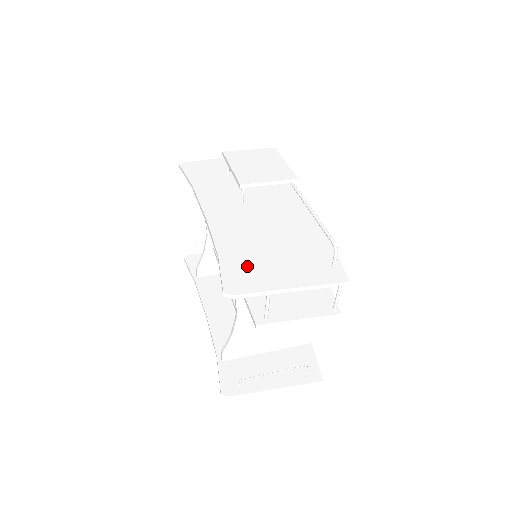
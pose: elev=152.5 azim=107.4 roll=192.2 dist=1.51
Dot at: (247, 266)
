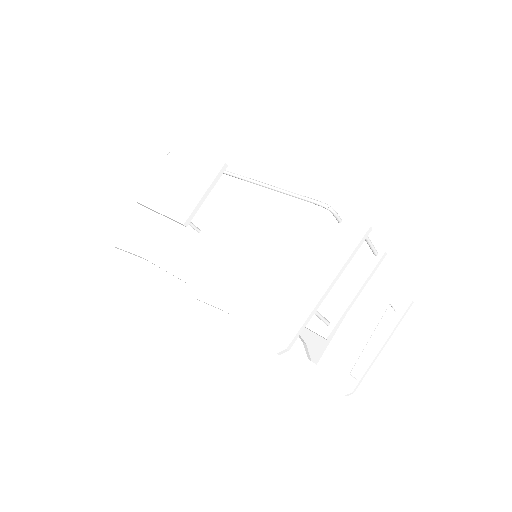
Dot at: (269, 302)
